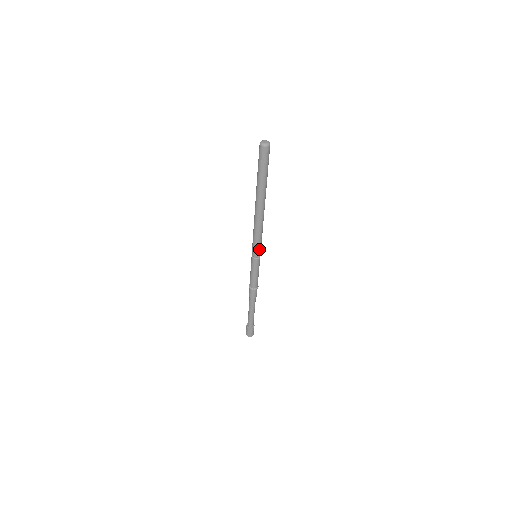
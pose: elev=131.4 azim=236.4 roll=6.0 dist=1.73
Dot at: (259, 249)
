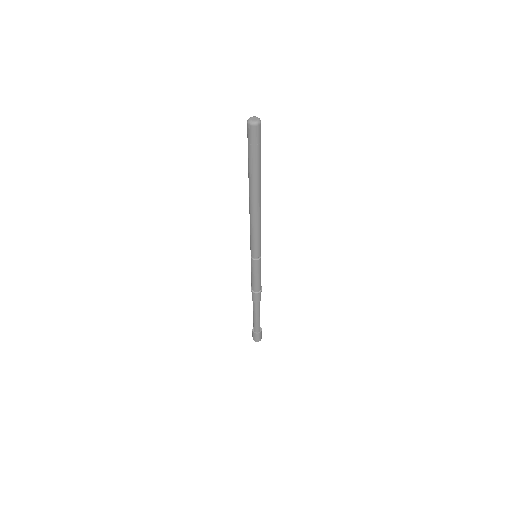
Dot at: (260, 247)
